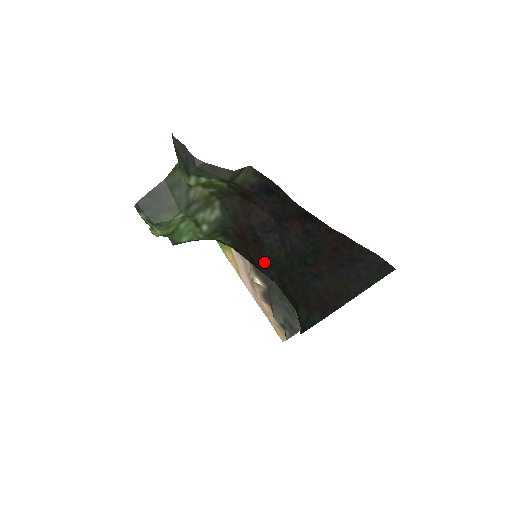
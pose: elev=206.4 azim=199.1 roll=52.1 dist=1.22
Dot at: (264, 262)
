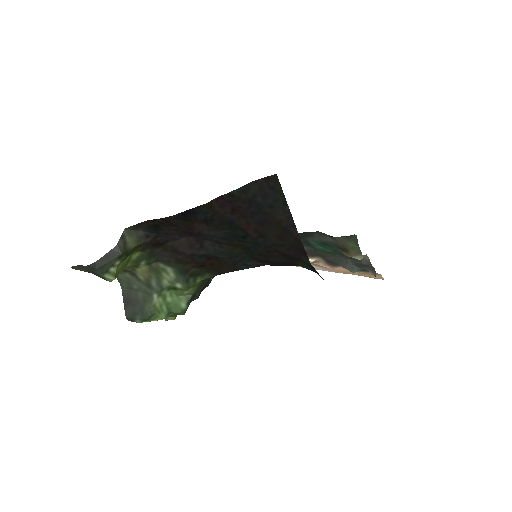
Dot at: (234, 264)
